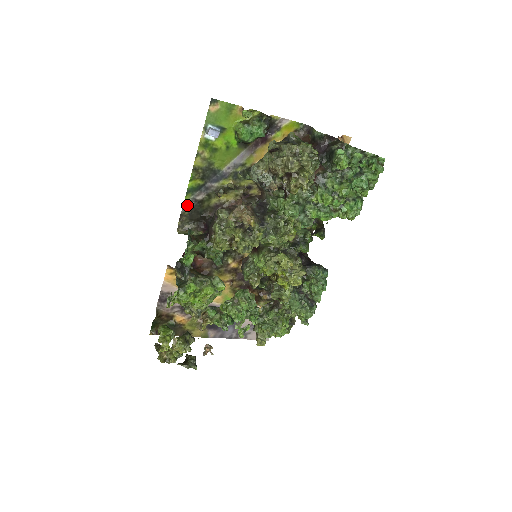
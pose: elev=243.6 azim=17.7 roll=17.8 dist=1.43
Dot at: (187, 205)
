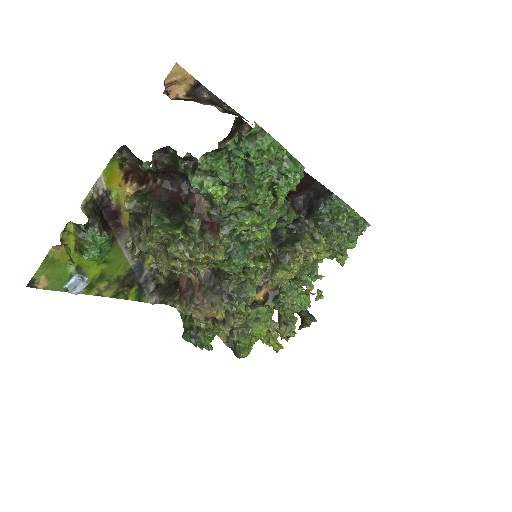
Dot at: (154, 300)
